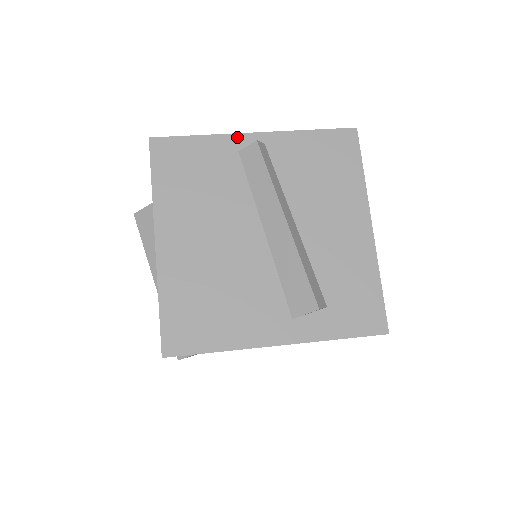
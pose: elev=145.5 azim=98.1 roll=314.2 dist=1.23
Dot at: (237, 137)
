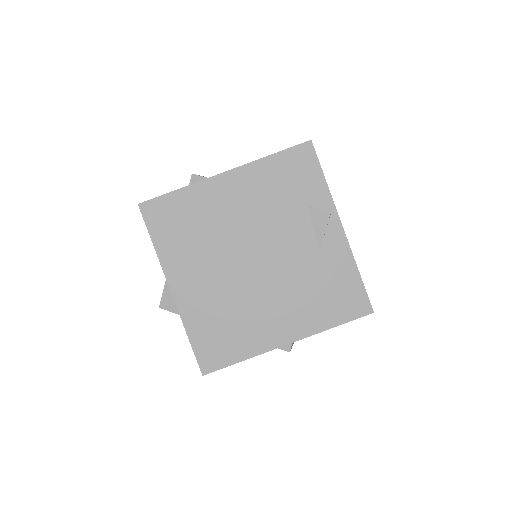
Dot at: (272, 349)
